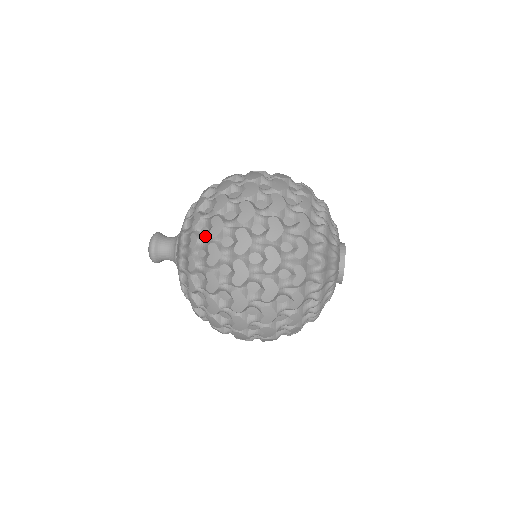
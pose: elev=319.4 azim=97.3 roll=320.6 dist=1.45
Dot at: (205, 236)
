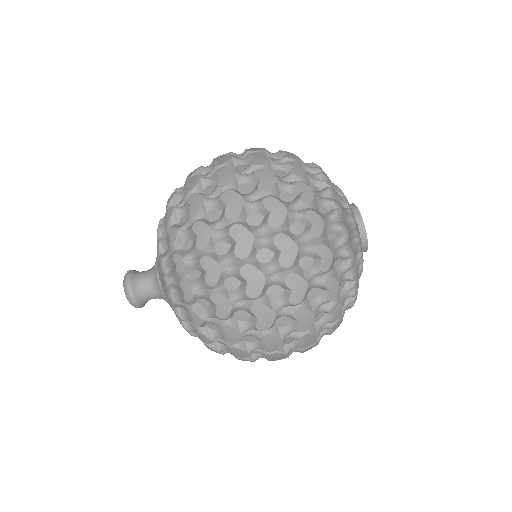
Dot at: (192, 251)
